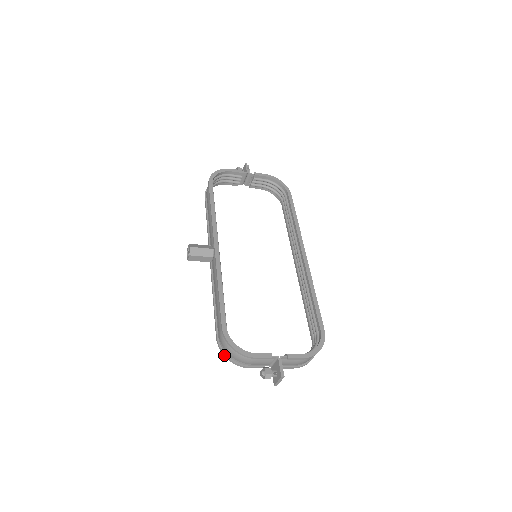
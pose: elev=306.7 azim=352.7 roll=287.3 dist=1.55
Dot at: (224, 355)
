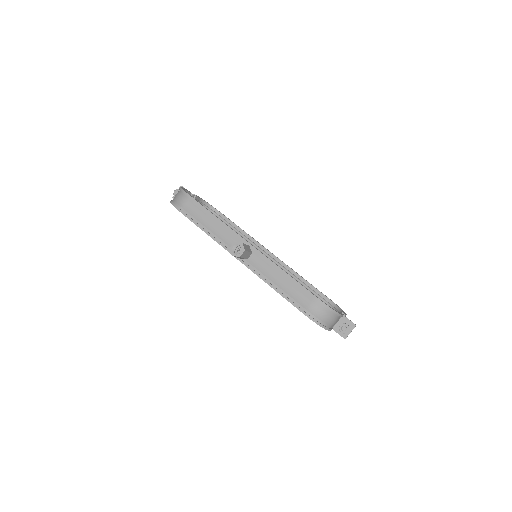
Dot at: (318, 323)
